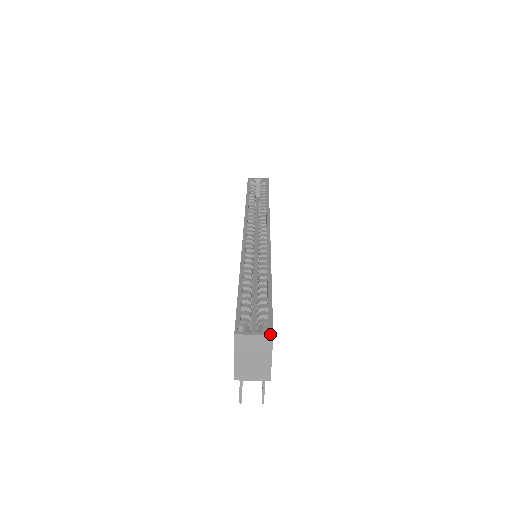
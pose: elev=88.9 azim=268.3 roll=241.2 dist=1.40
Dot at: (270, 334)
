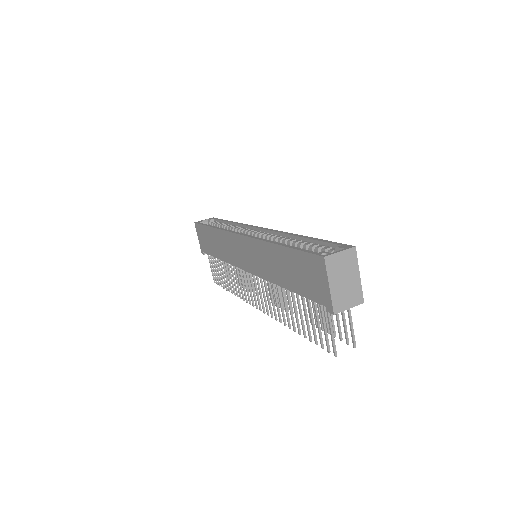
Dot at: (352, 246)
